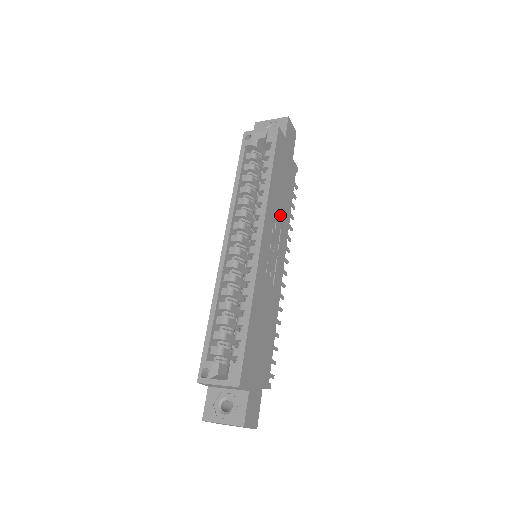
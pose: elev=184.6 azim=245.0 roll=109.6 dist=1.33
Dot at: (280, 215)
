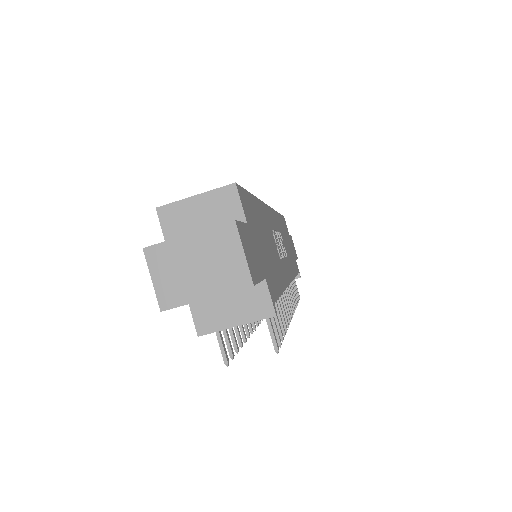
Dot at: (286, 249)
